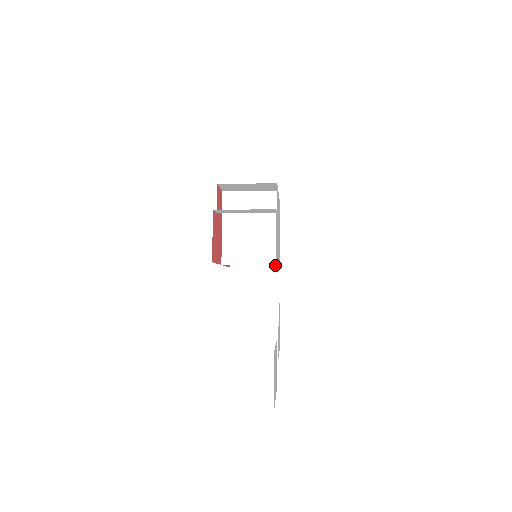
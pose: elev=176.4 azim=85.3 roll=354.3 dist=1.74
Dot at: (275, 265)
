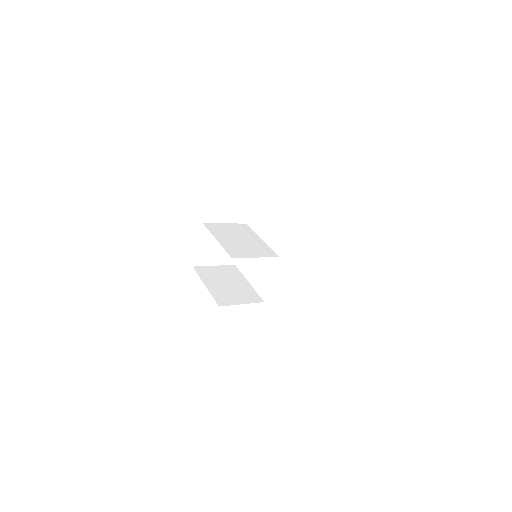
Dot at: (259, 301)
